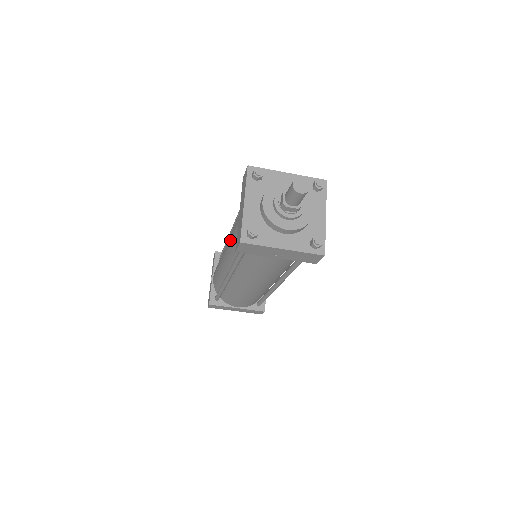
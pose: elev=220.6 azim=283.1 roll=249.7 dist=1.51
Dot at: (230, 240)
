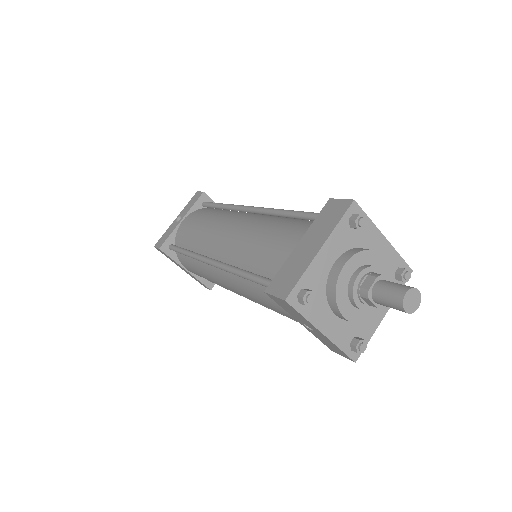
Dot at: (251, 238)
